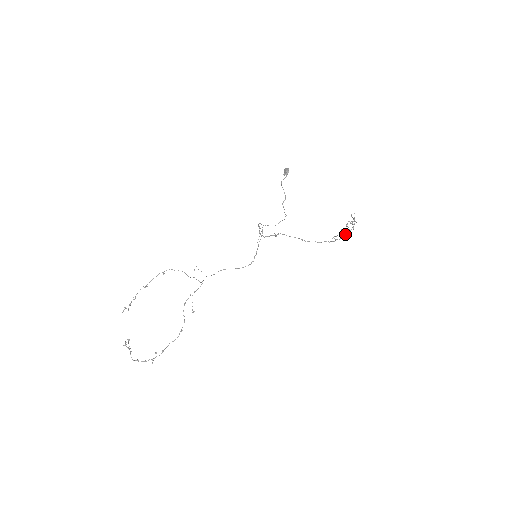
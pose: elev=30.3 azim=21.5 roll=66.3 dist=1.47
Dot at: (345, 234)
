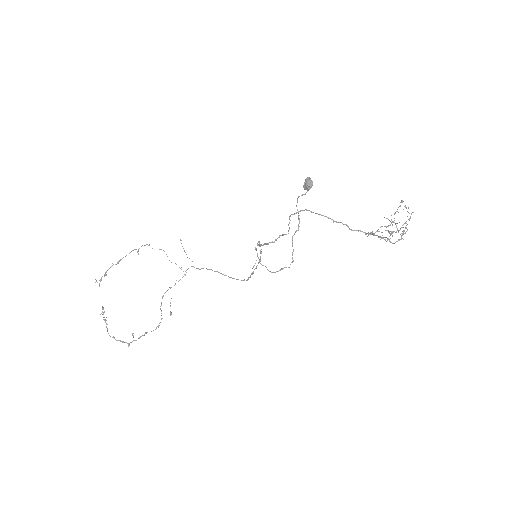
Dot at: (392, 224)
